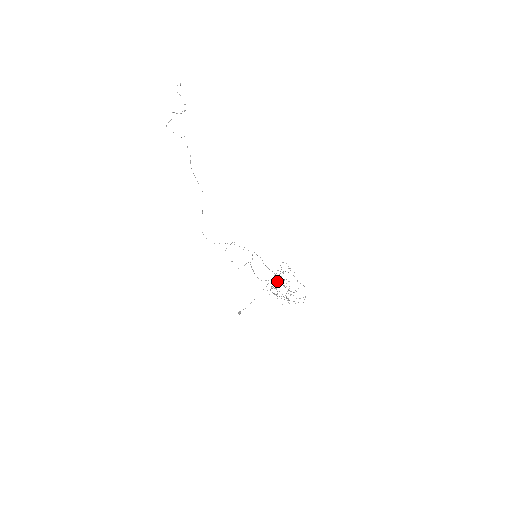
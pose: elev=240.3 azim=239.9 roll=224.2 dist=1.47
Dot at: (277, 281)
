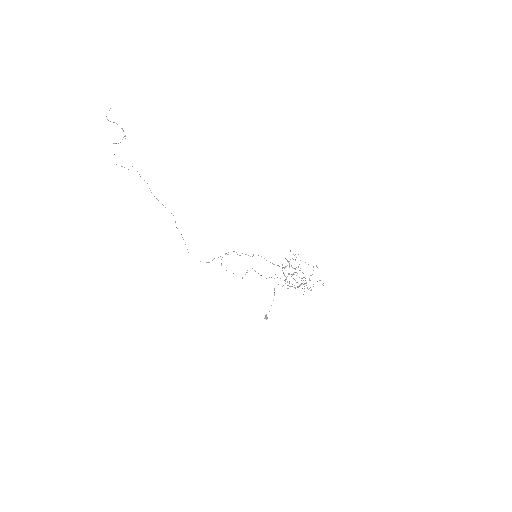
Dot at: occluded
